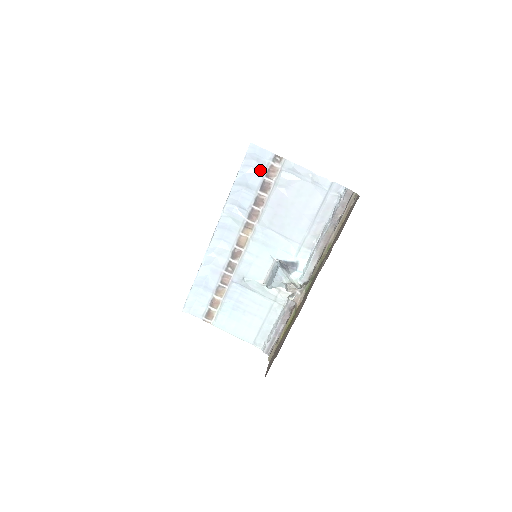
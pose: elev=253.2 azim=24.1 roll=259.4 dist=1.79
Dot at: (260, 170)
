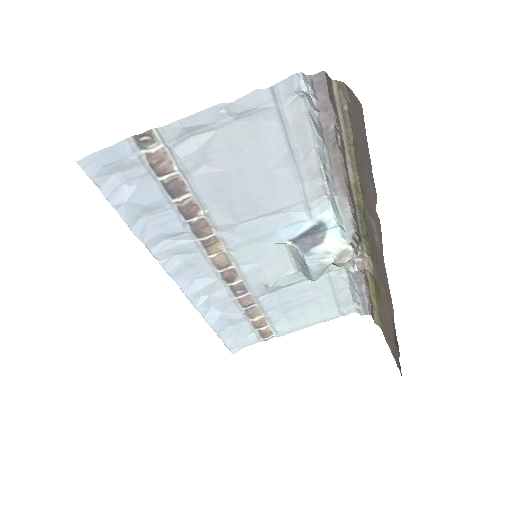
Dot at: (140, 177)
